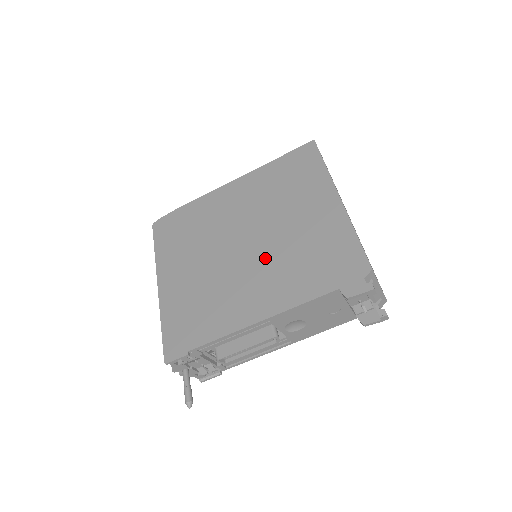
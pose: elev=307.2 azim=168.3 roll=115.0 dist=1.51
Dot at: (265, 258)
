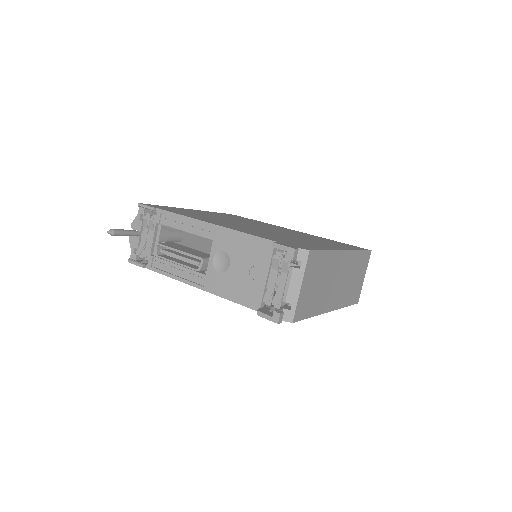
Dot at: (260, 230)
